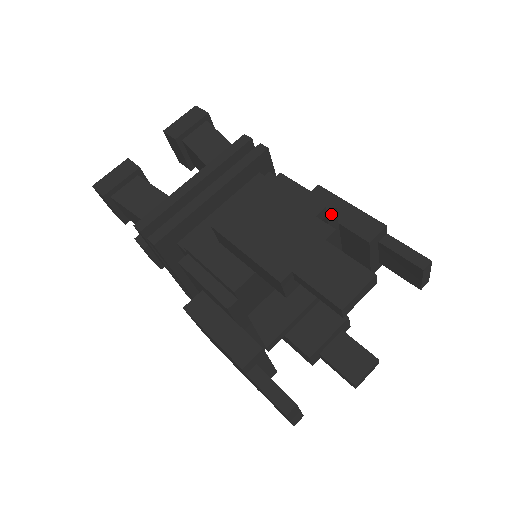
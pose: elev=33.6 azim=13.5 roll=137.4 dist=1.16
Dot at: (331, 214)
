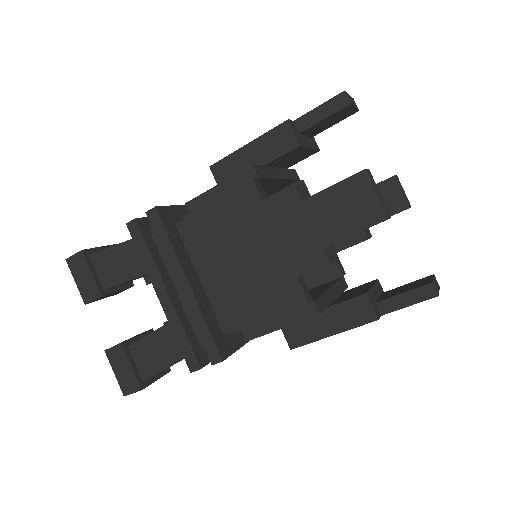
Dot at: (303, 183)
